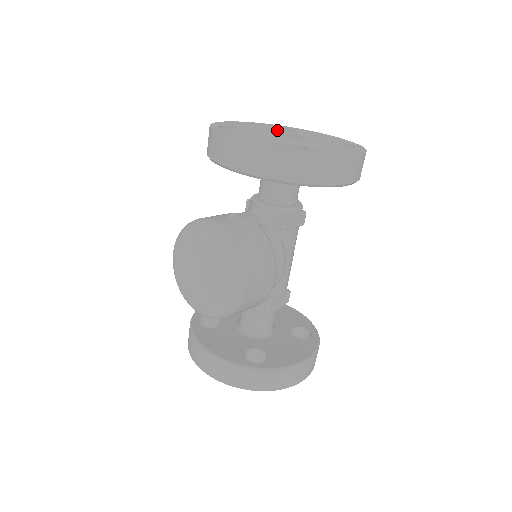
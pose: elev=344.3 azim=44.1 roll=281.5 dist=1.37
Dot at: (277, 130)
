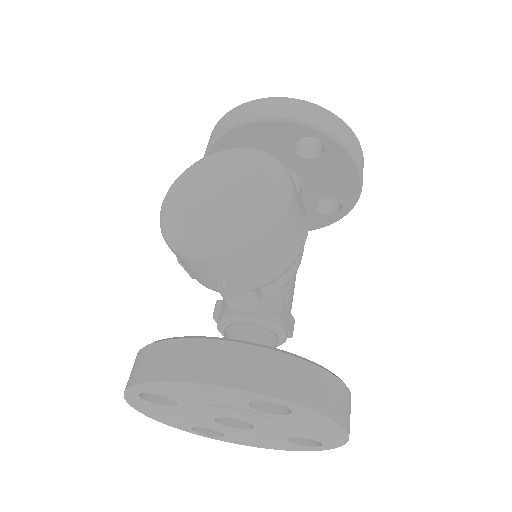
Dot at: occluded
